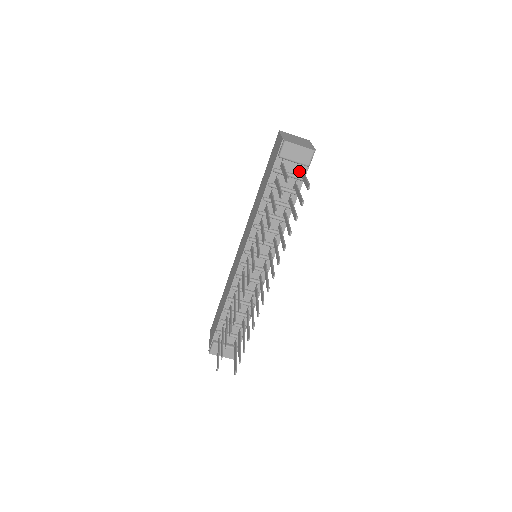
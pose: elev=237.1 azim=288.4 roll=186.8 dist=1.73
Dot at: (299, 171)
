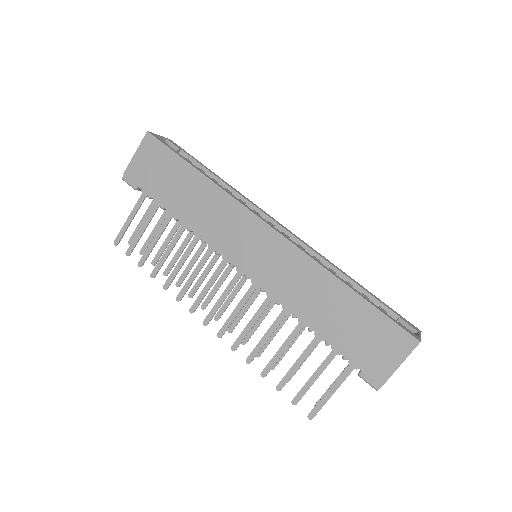
Dot at: occluded
